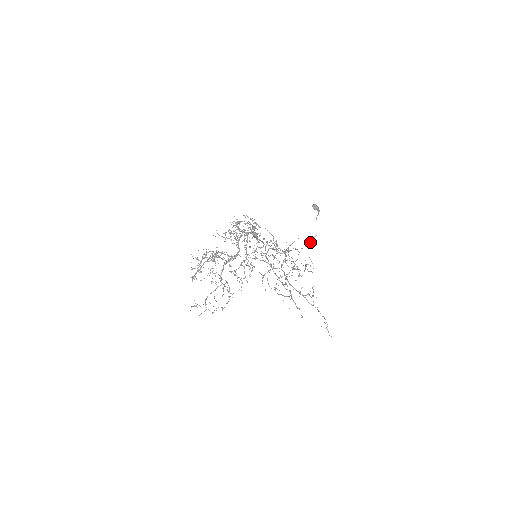
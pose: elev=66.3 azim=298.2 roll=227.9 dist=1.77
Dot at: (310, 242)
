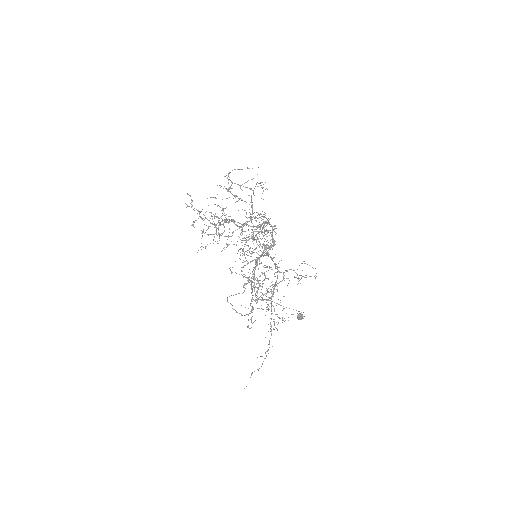
Dot at: occluded
